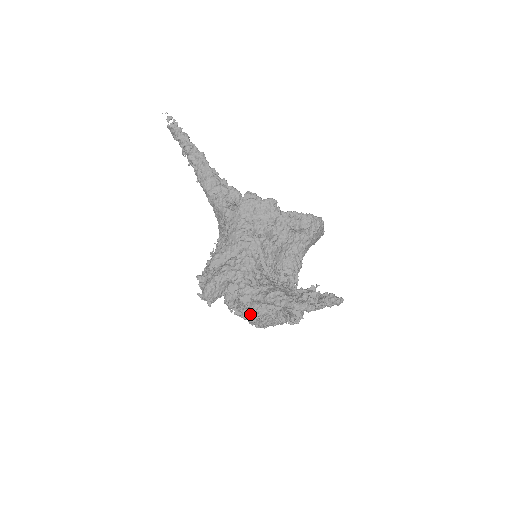
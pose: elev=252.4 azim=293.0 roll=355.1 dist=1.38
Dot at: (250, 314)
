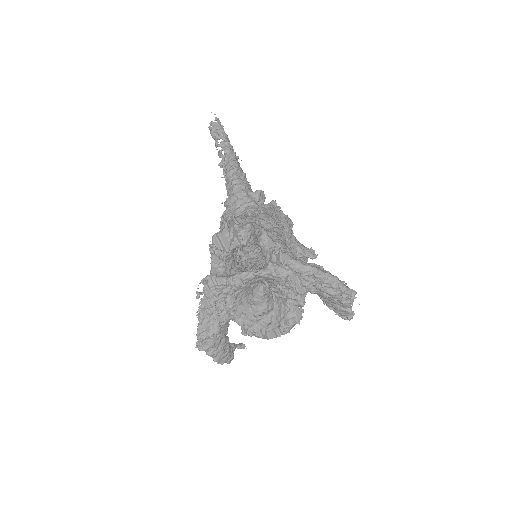
Dot at: (215, 313)
